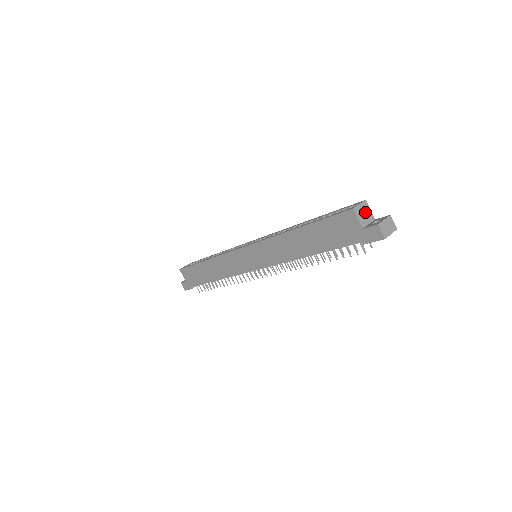
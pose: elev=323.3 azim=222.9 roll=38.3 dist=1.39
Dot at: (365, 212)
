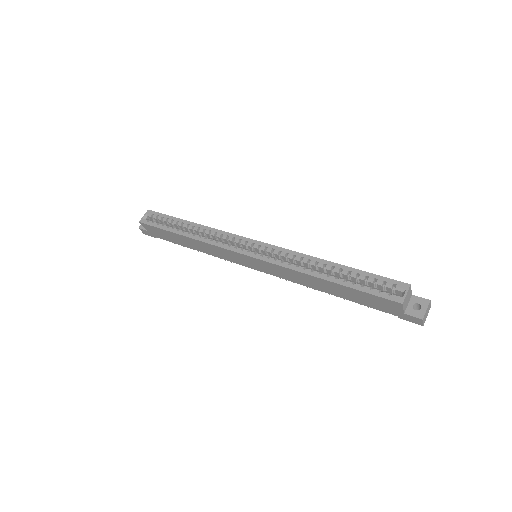
Dot at: (408, 296)
